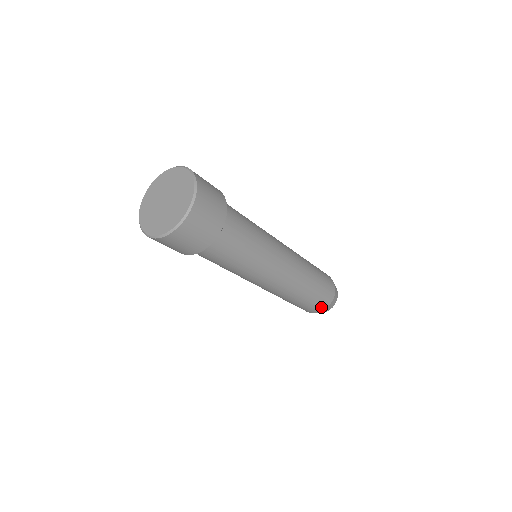
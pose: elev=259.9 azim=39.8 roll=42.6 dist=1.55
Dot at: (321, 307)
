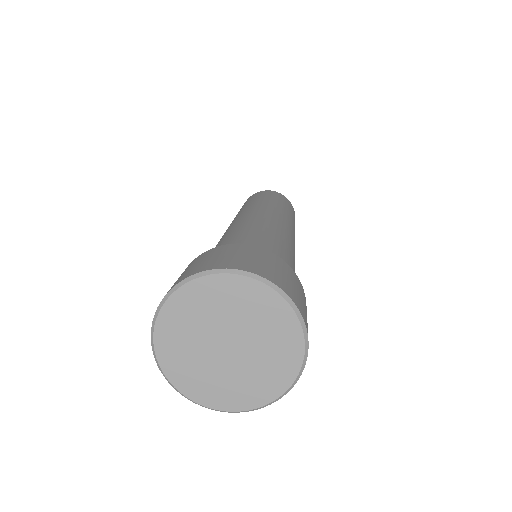
Dot at: occluded
